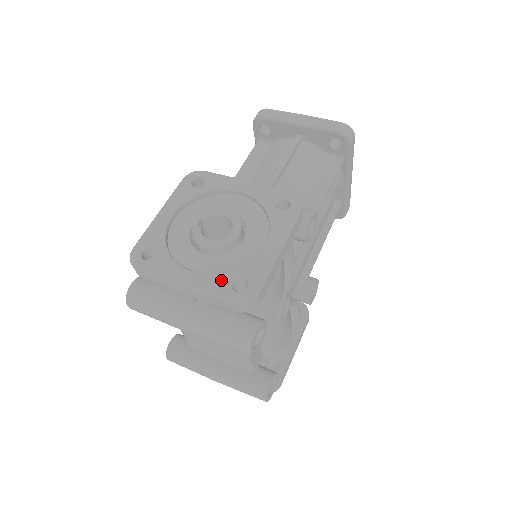
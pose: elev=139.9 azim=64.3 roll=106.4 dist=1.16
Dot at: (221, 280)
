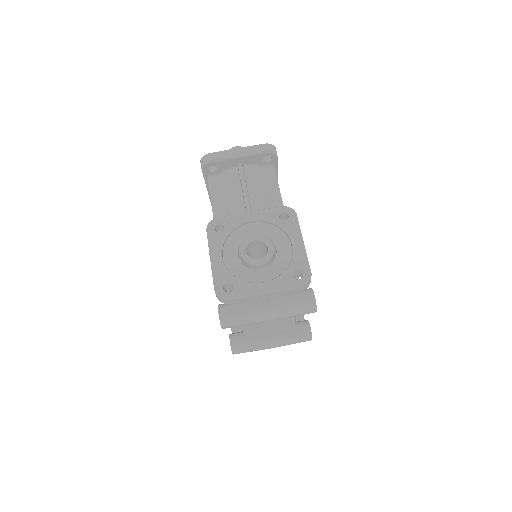
Dot at: (285, 278)
